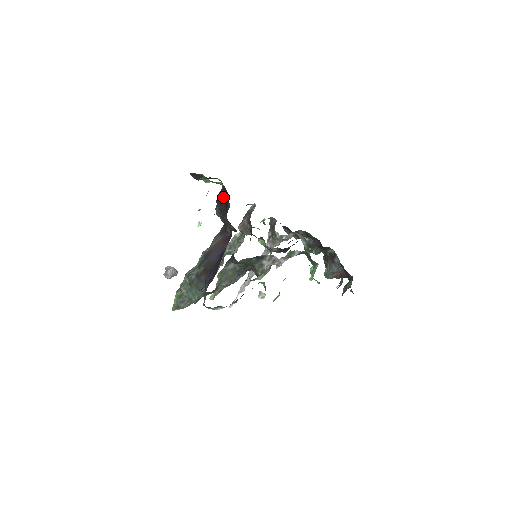
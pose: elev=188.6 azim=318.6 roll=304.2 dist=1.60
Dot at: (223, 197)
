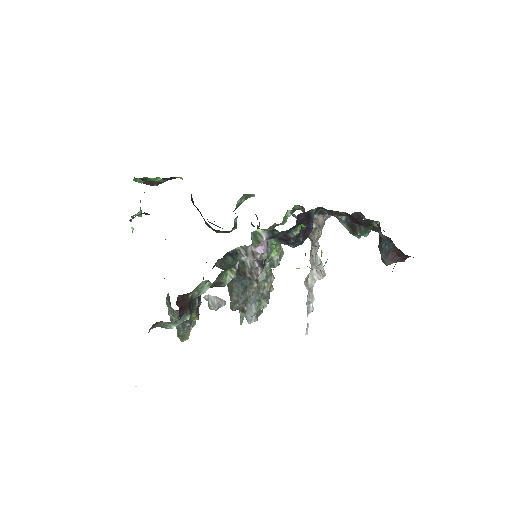
Dot at: (191, 196)
